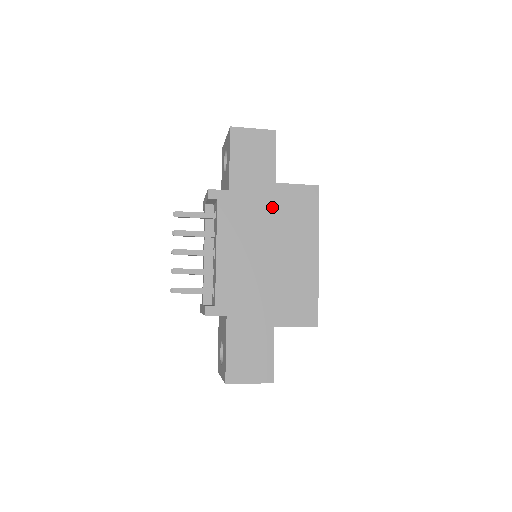
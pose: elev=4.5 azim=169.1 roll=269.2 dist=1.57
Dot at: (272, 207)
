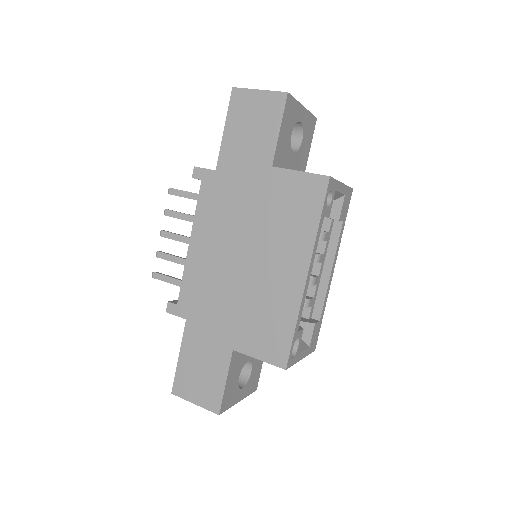
Dot at: (261, 199)
